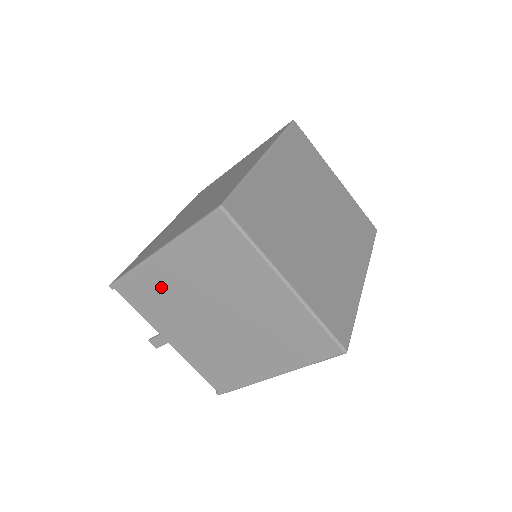
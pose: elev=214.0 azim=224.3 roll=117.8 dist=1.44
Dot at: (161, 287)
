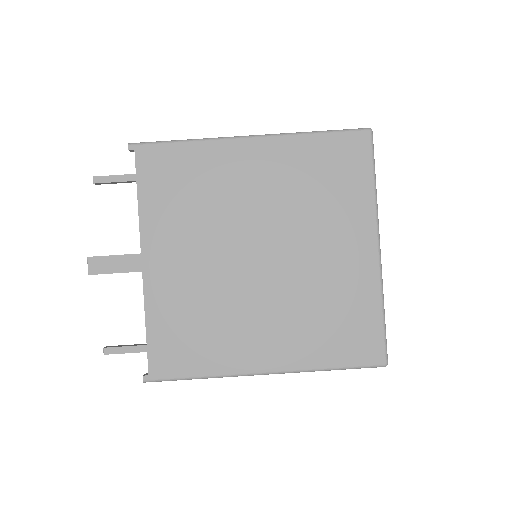
Dot at: (211, 180)
